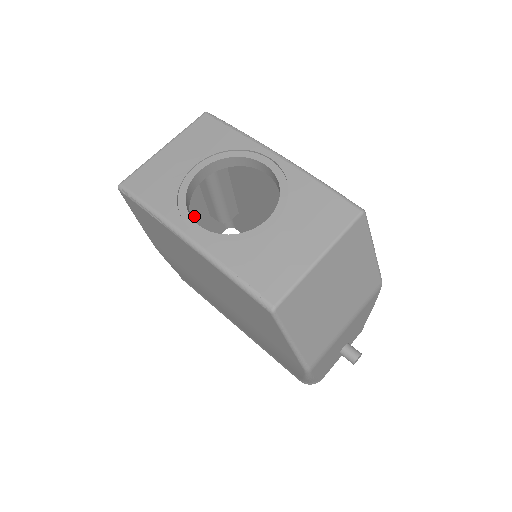
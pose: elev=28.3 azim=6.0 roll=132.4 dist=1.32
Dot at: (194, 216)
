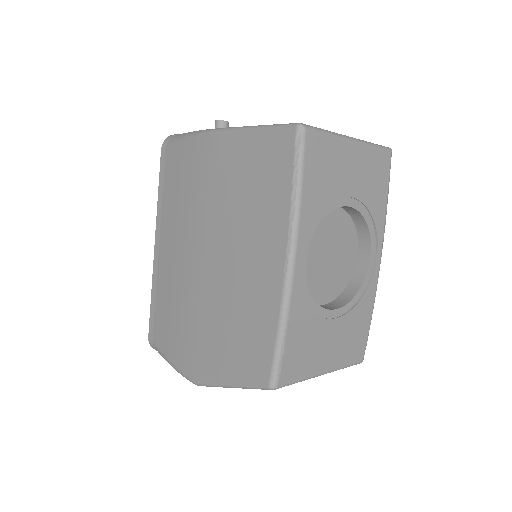
Dot at: occluded
